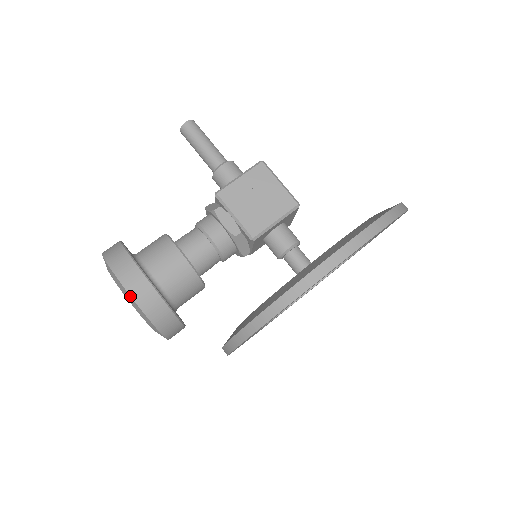
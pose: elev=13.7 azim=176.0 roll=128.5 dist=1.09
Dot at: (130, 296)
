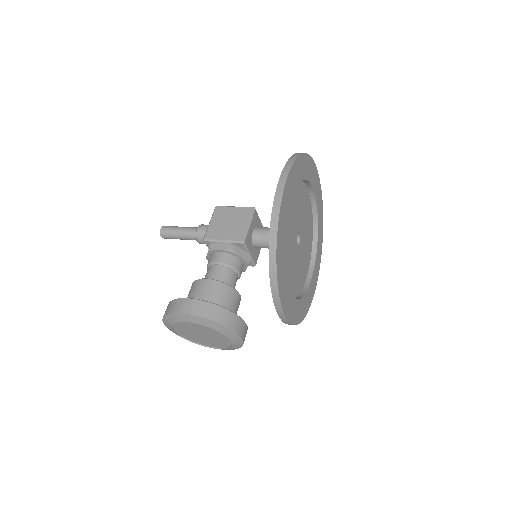
Dot at: (193, 315)
